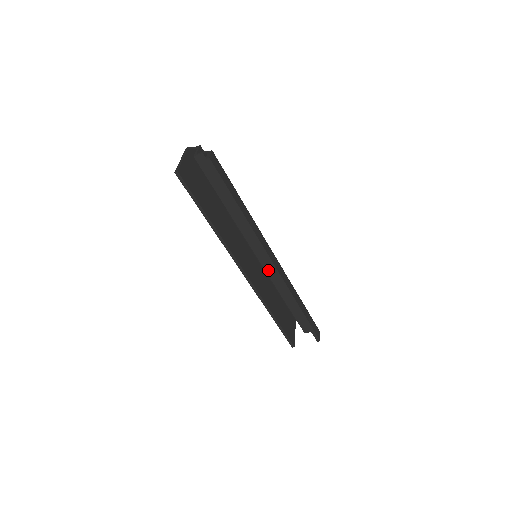
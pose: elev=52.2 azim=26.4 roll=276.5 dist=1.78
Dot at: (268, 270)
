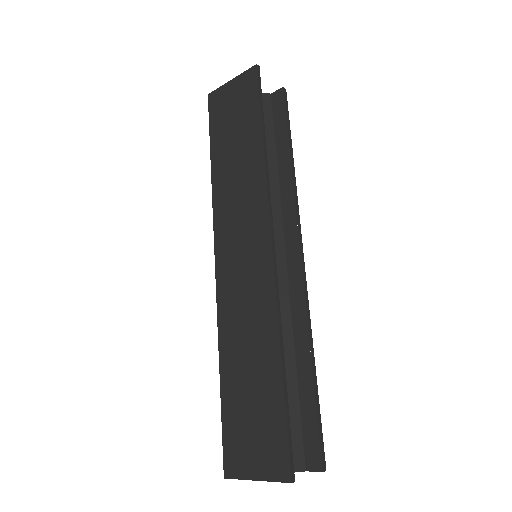
Dot at: occluded
